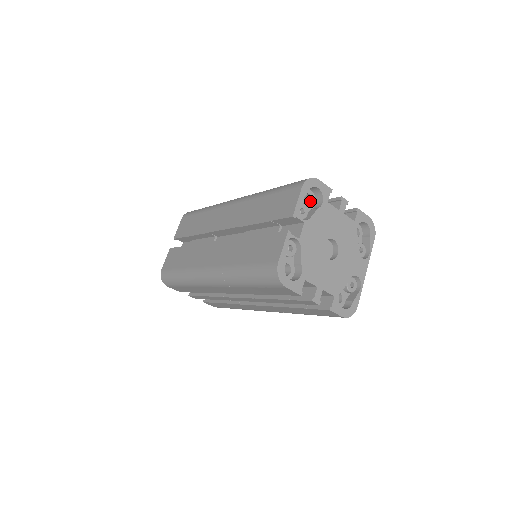
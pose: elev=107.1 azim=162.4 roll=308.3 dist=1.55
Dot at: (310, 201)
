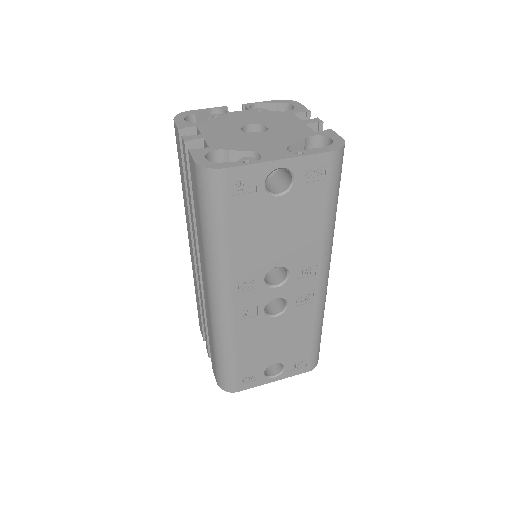
Dot at: occluded
